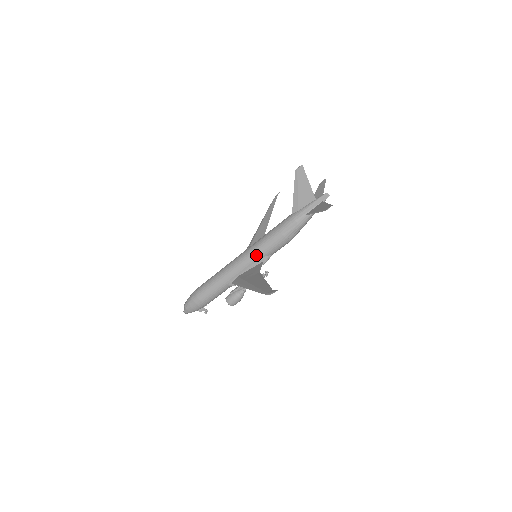
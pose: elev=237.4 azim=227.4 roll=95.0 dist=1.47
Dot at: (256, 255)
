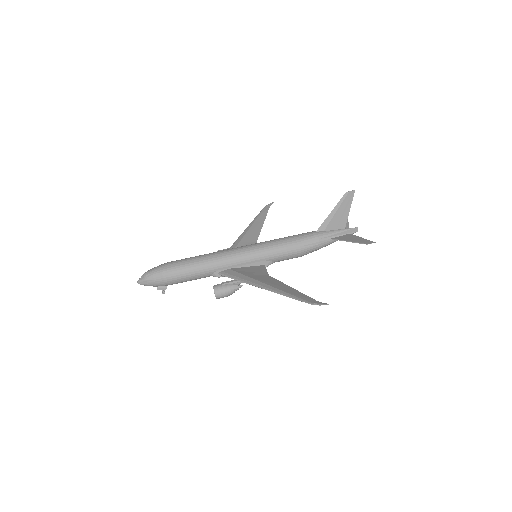
Dot at: (262, 255)
